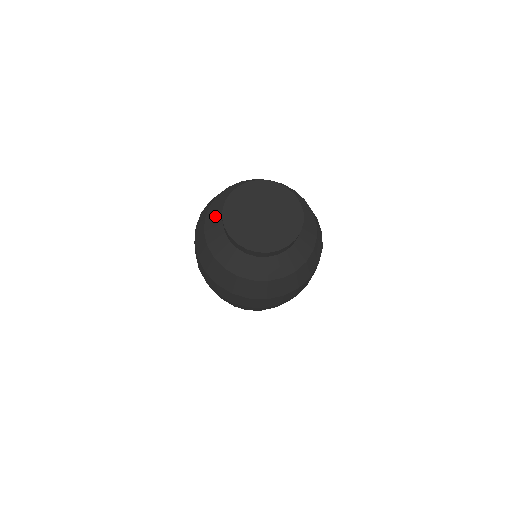
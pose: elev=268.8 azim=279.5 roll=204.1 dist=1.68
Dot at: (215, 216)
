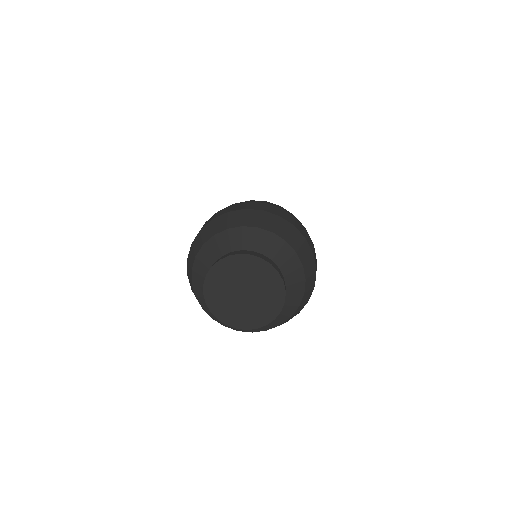
Dot at: (218, 247)
